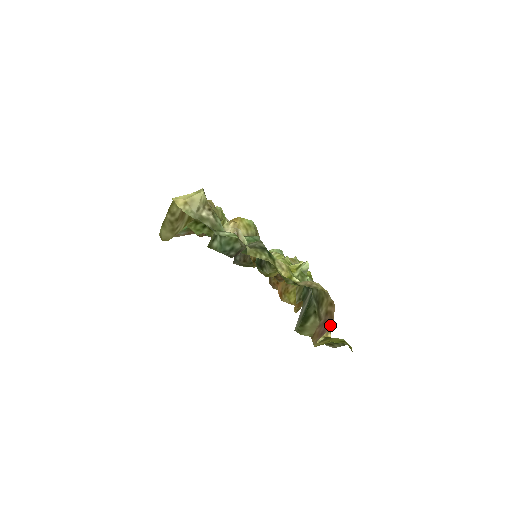
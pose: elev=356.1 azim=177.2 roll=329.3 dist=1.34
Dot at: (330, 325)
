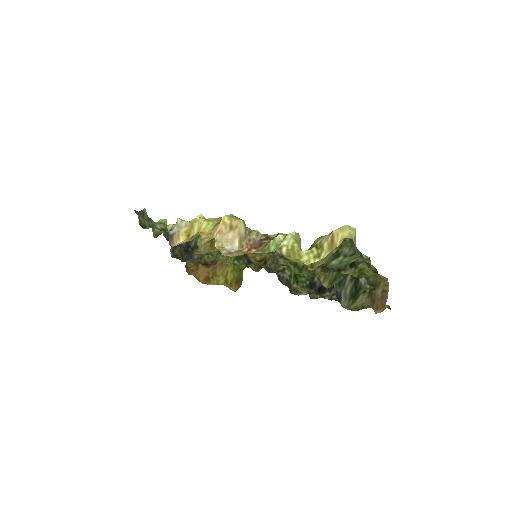
Dot at: (387, 298)
